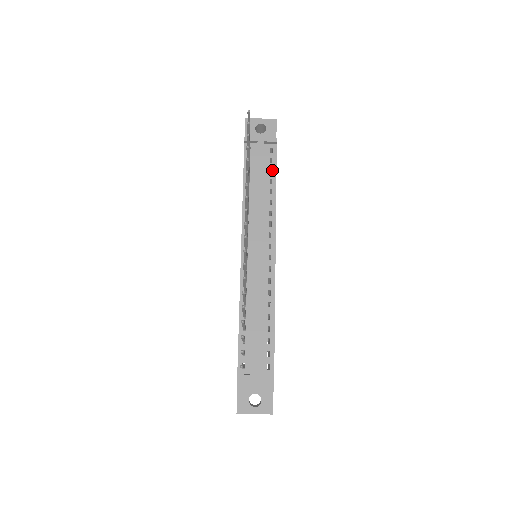
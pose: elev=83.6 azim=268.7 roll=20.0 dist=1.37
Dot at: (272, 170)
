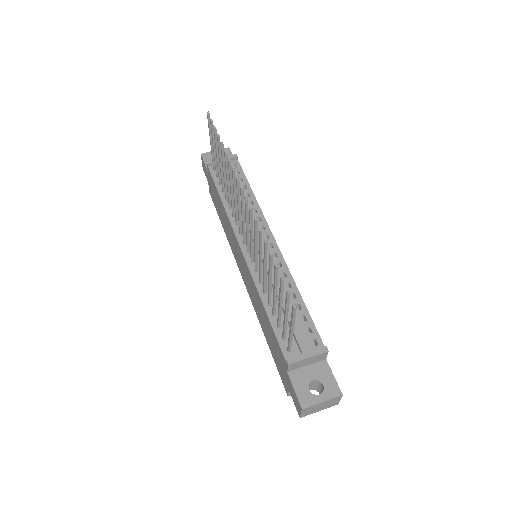
Dot at: (242, 179)
